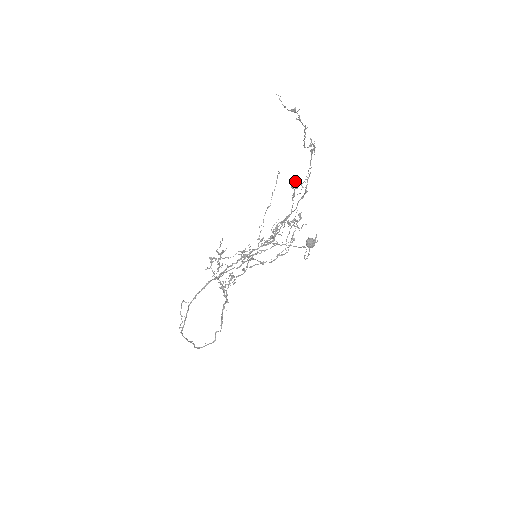
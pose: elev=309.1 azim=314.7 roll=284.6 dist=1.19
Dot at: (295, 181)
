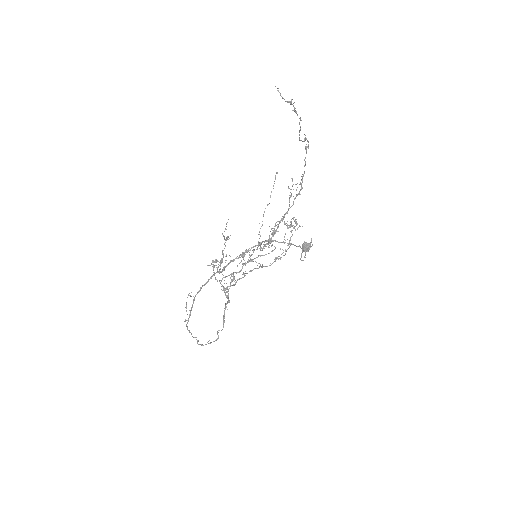
Dot at: occluded
